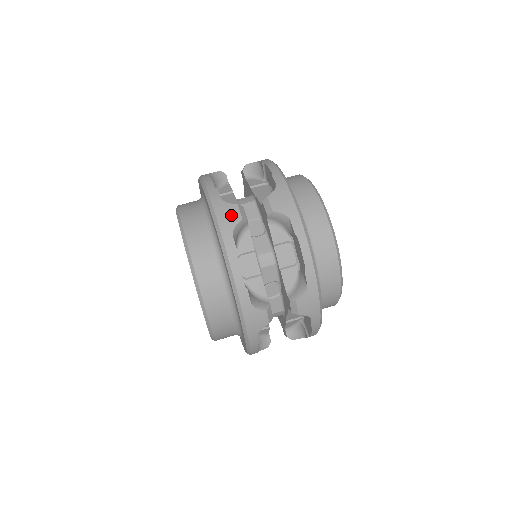
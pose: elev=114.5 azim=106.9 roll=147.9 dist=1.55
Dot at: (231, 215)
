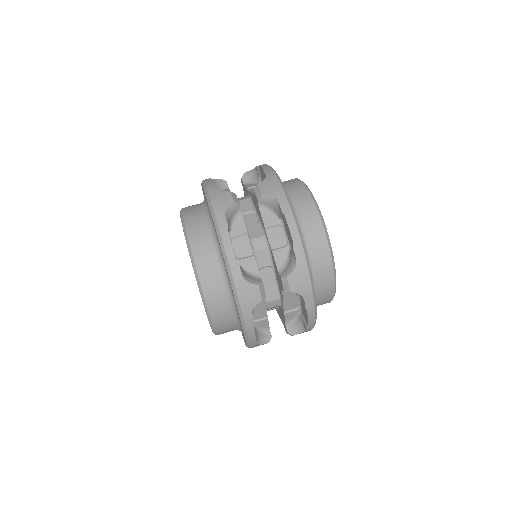
Dot at: (252, 297)
